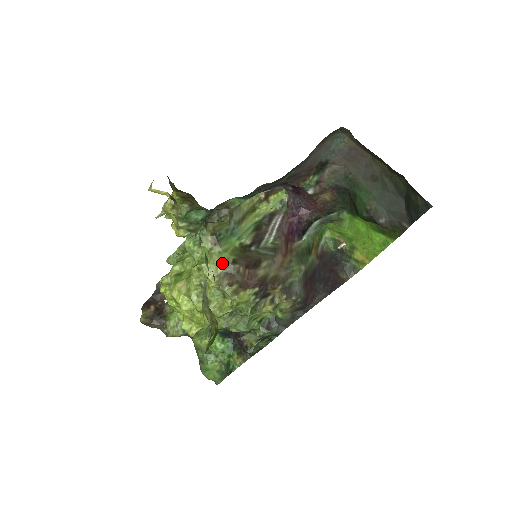
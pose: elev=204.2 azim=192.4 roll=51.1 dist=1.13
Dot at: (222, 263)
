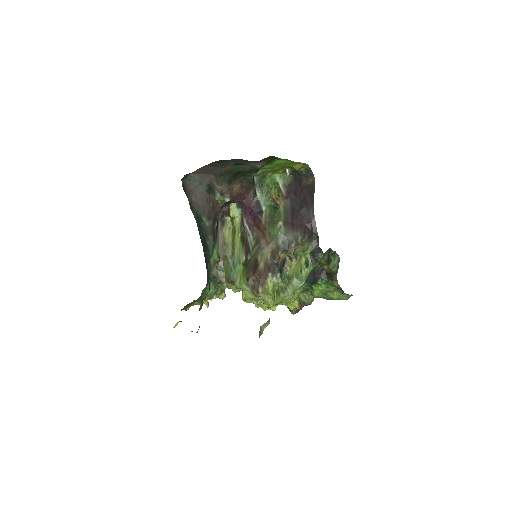
Dot at: (245, 287)
